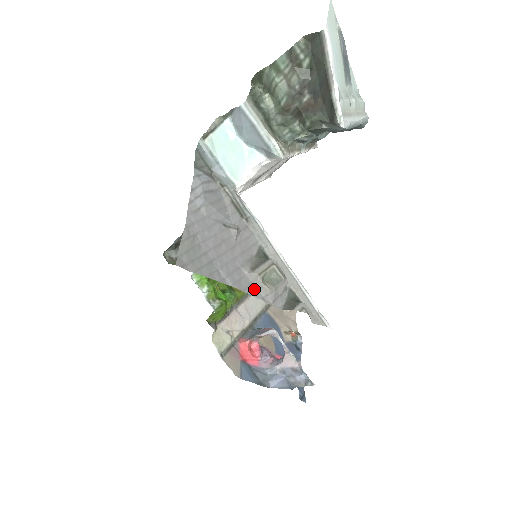
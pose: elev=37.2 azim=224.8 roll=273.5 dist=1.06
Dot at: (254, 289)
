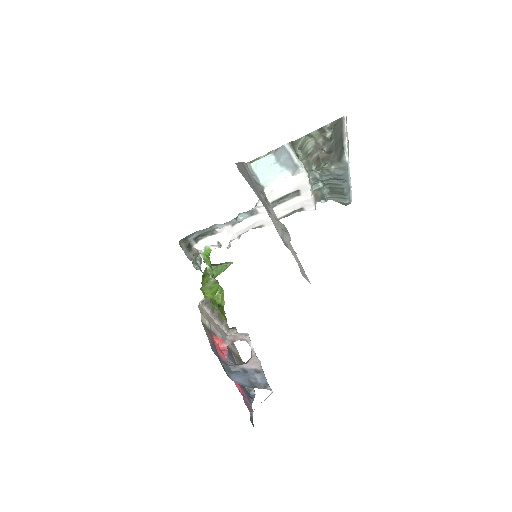
Dot at: occluded
